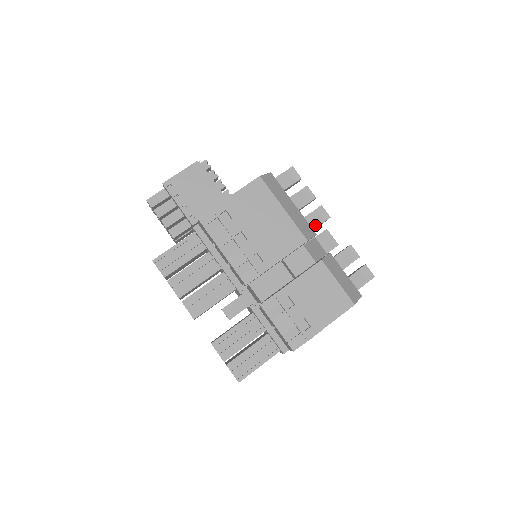
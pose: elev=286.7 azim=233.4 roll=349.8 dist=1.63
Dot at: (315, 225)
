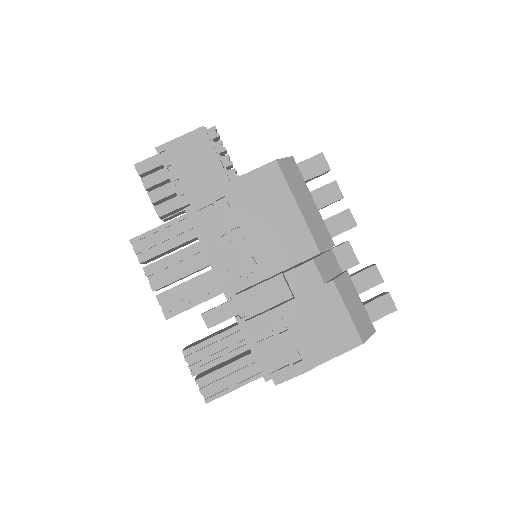
Dot at: (336, 232)
